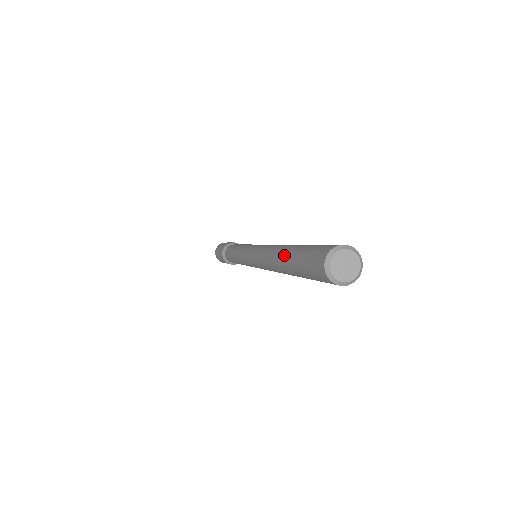
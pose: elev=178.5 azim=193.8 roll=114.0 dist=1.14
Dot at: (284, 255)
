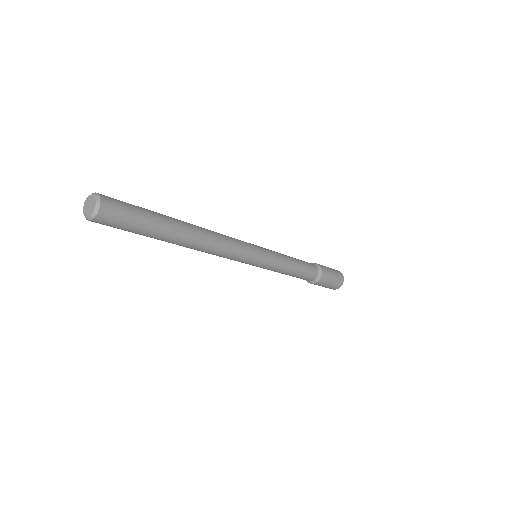
Dot at: occluded
